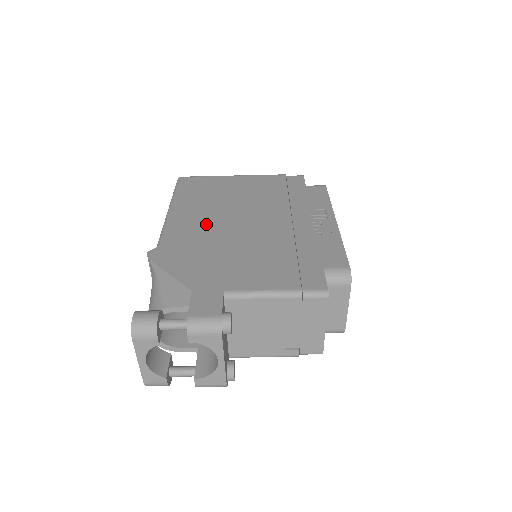
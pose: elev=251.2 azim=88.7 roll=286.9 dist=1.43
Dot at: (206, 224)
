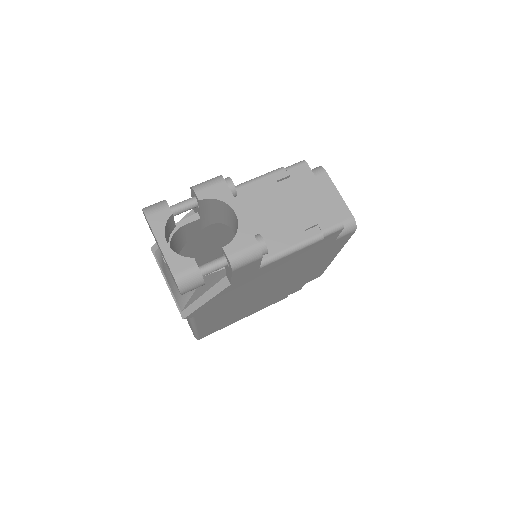
Dot at: occluded
